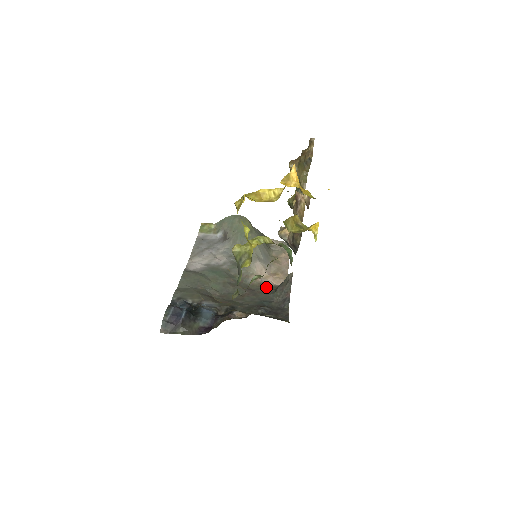
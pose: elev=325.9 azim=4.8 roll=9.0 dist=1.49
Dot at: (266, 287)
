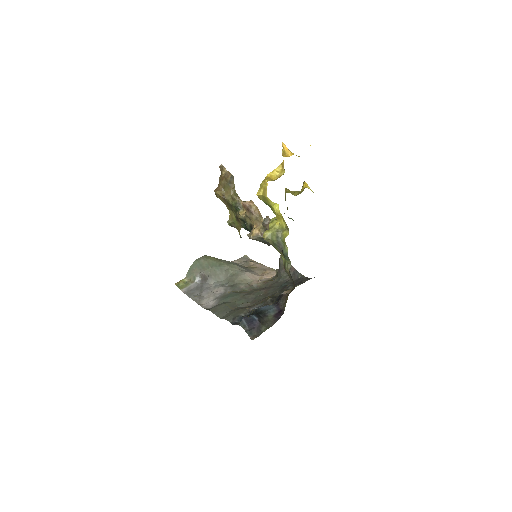
Dot at: (270, 281)
